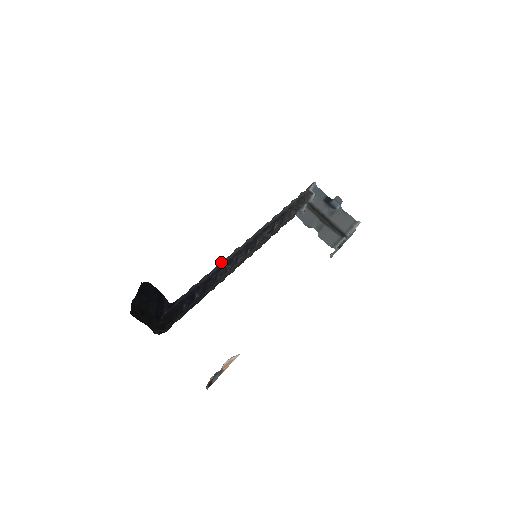
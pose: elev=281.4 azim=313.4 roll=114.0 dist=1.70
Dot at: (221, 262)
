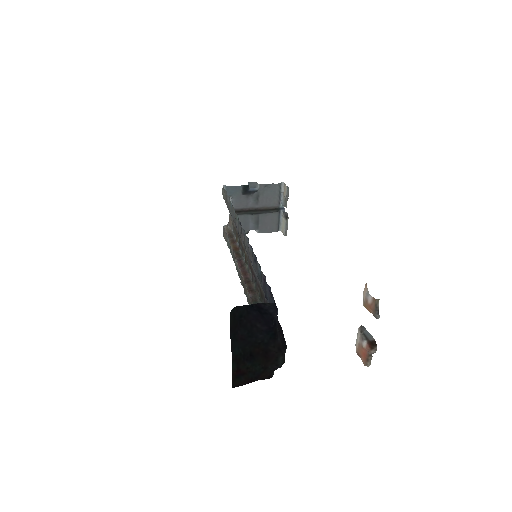
Dot at: (255, 256)
